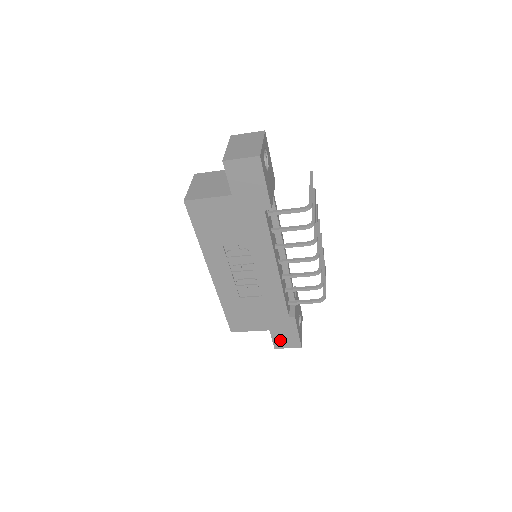
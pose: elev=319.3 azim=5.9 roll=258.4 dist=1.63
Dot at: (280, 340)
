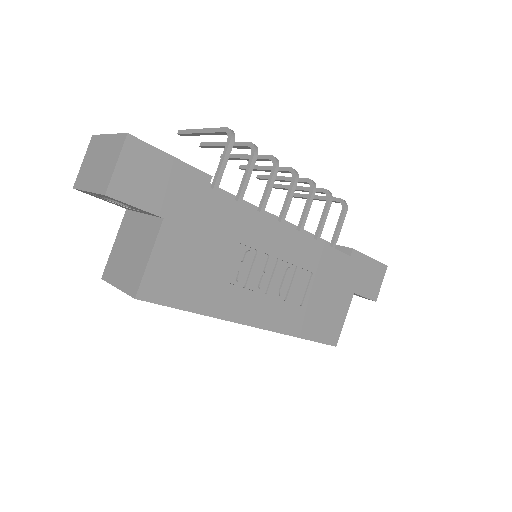
Dot at: (369, 288)
